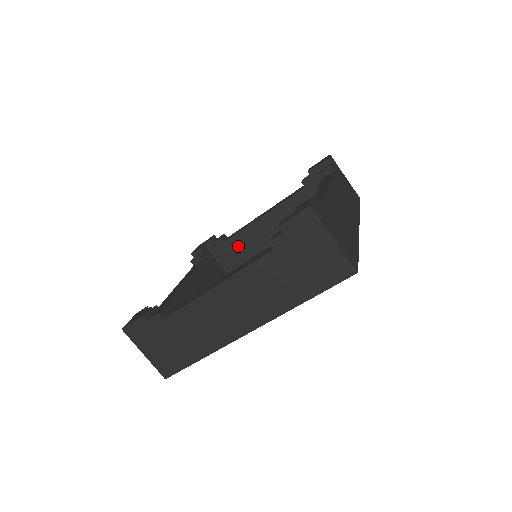
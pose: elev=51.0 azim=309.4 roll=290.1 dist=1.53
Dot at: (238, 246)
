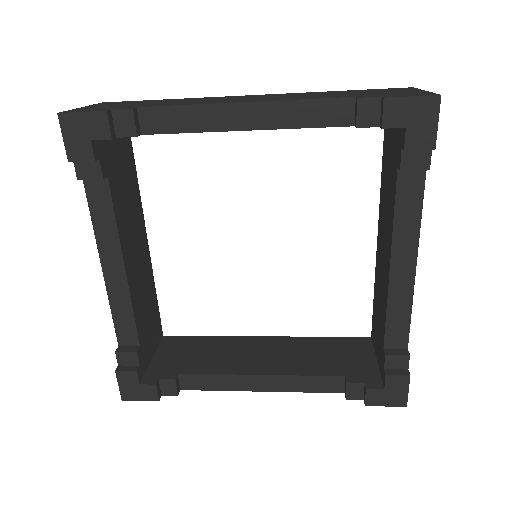
Dot at: occluded
